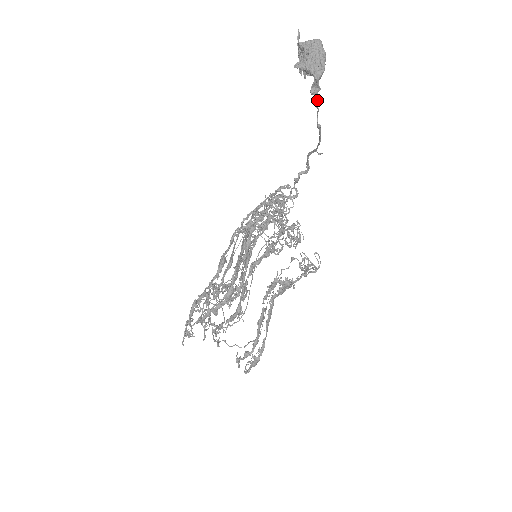
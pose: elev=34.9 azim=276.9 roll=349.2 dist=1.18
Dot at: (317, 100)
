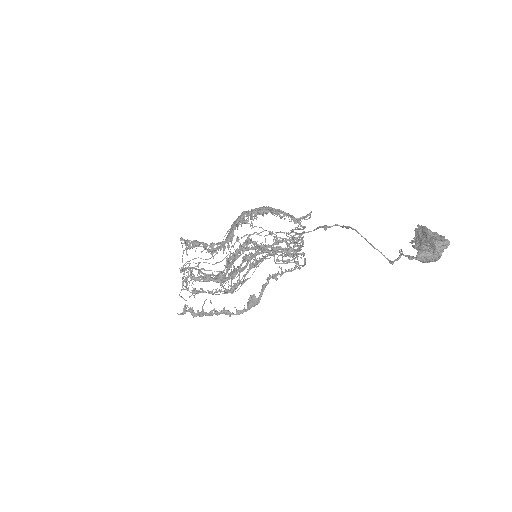
Dot at: occluded
